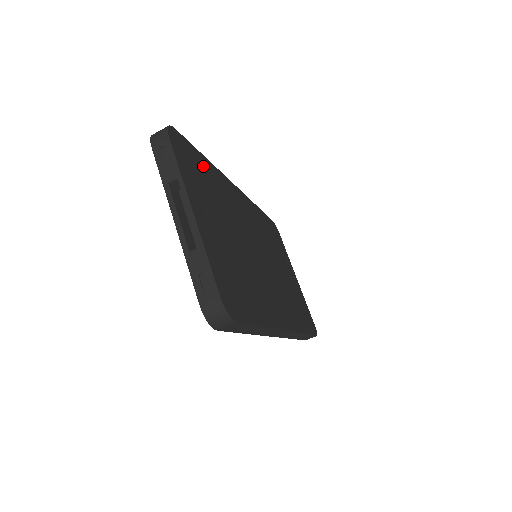
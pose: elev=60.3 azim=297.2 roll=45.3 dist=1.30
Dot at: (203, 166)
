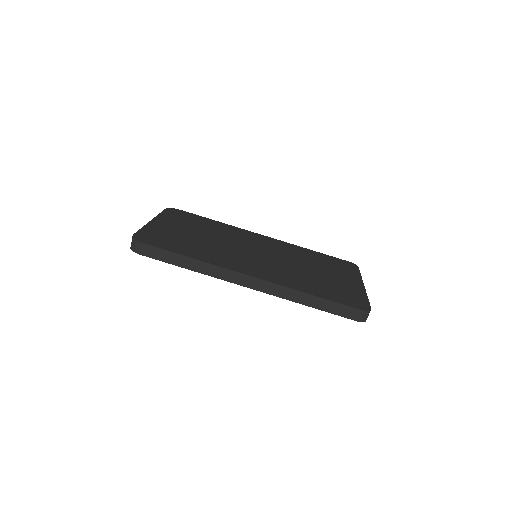
Dot at: (204, 221)
